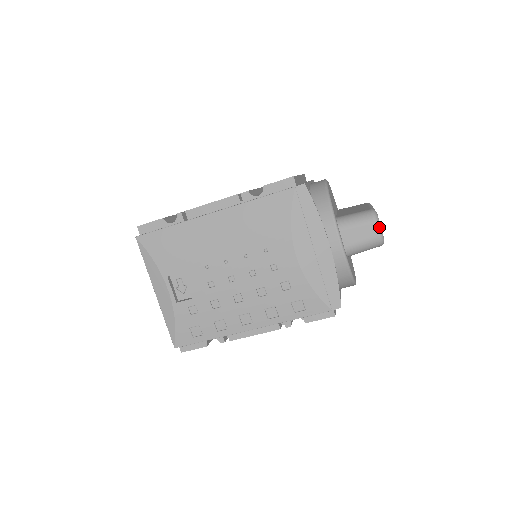
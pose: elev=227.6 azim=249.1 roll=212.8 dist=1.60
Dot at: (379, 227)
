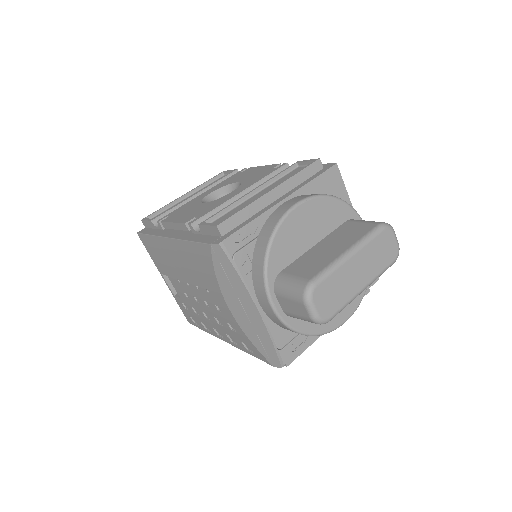
Dot at: (310, 309)
